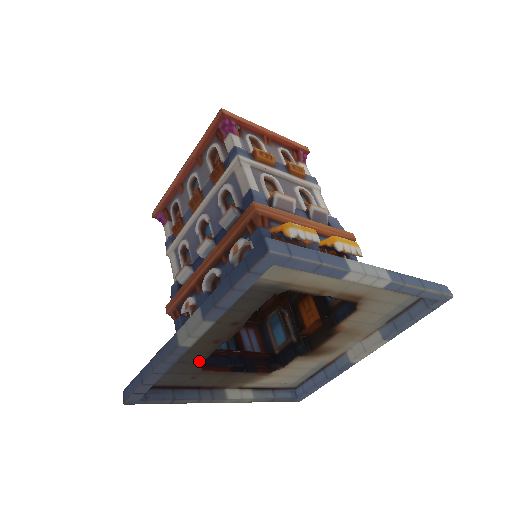
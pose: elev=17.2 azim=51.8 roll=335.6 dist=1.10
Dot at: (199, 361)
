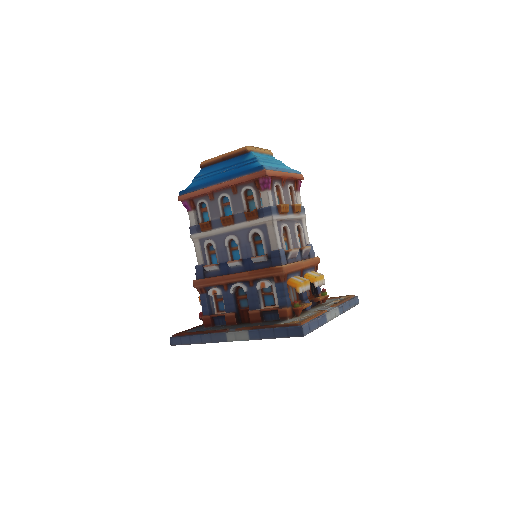
Dot at: occluded
